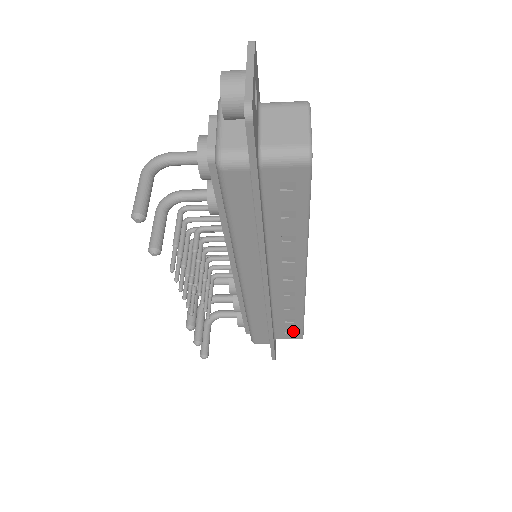
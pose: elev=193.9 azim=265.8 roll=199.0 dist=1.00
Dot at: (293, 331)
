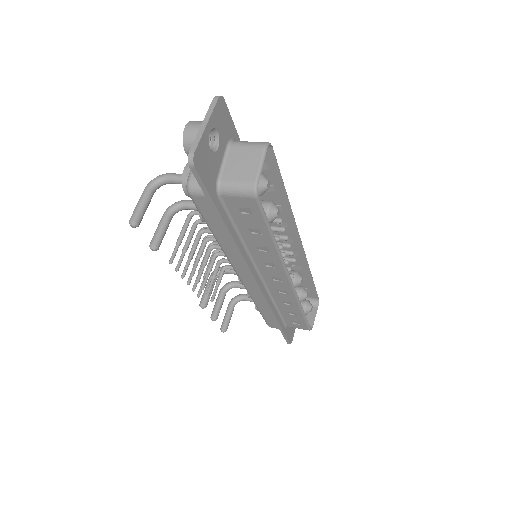
Dot at: (299, 322)
